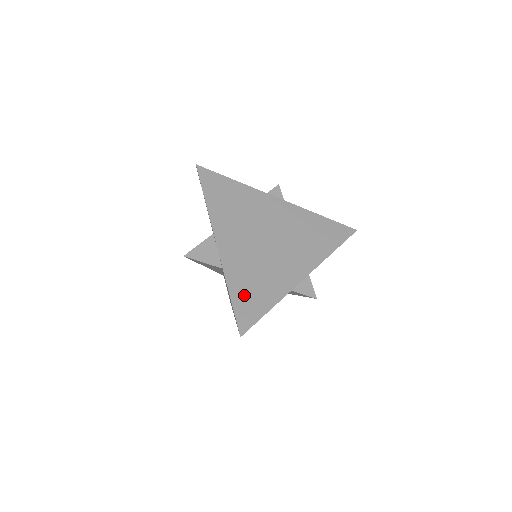
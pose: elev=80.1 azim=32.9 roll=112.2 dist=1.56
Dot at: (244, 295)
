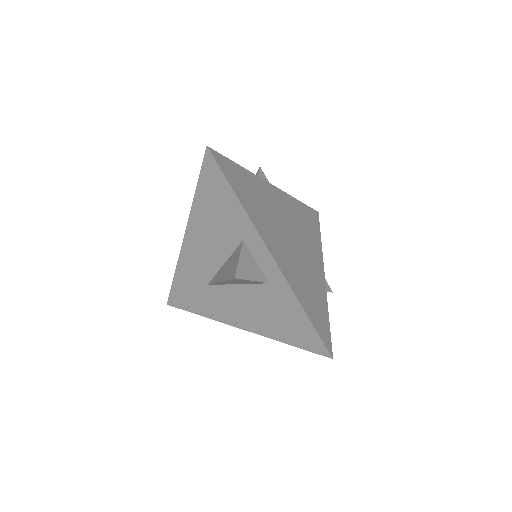
Dot at: (313, 310)
